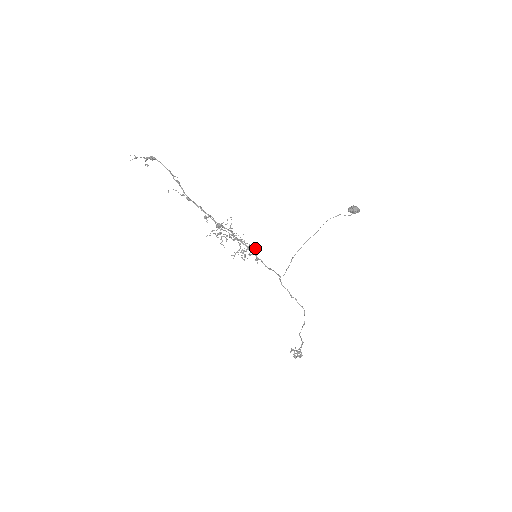
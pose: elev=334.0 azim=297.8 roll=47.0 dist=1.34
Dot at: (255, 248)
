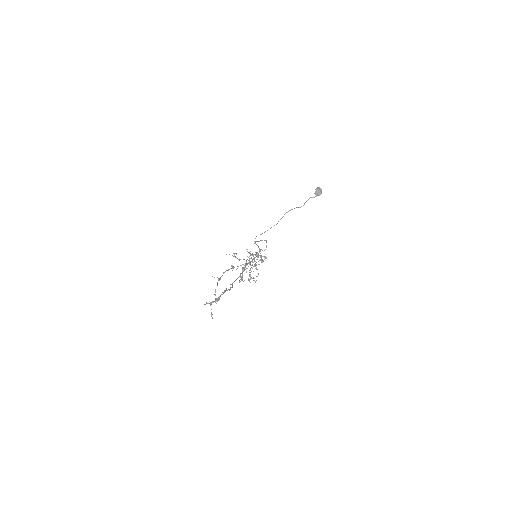
Dot at: (250, 251)
